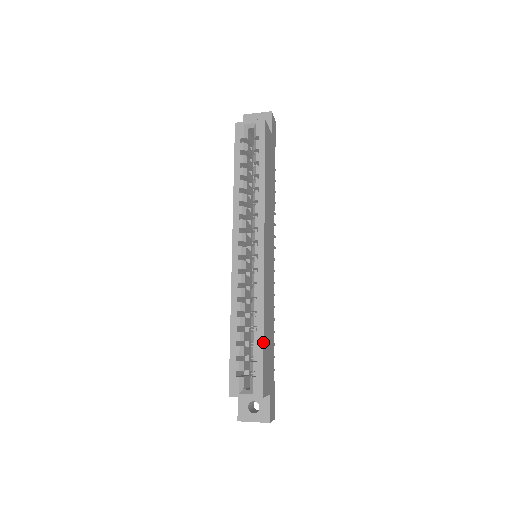
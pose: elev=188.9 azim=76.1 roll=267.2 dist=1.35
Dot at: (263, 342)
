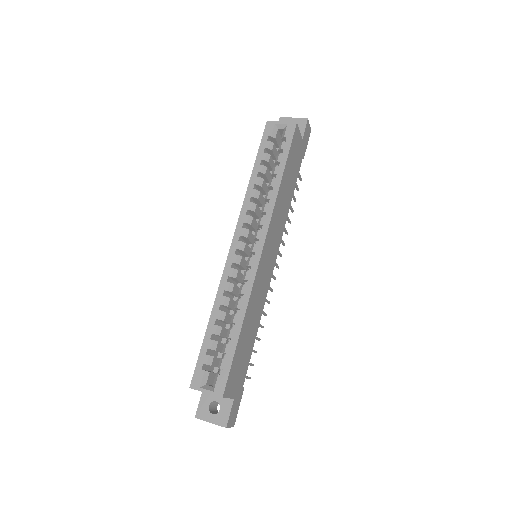
Dot at: (237, 341)
